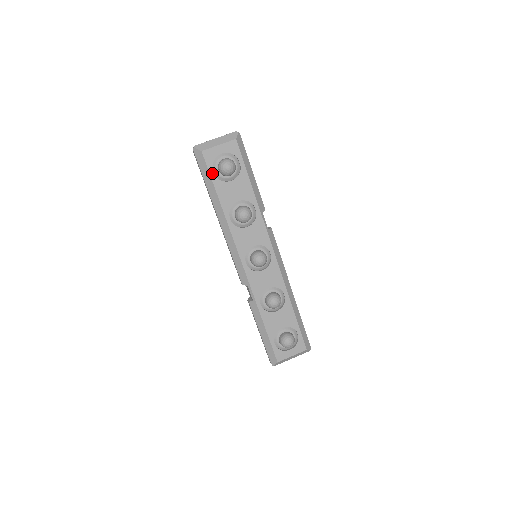
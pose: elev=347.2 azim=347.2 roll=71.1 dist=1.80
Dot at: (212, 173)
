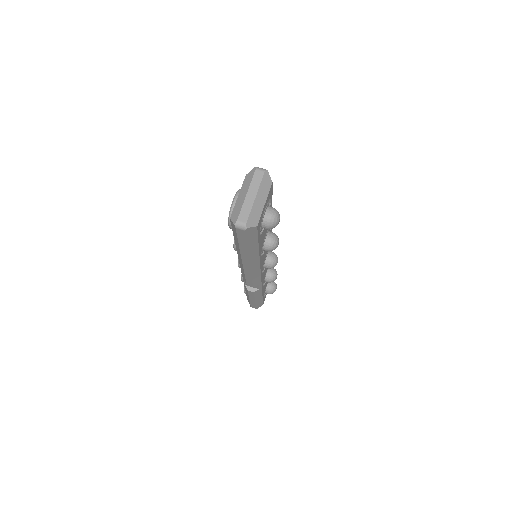
Dot at: (259, 235)
